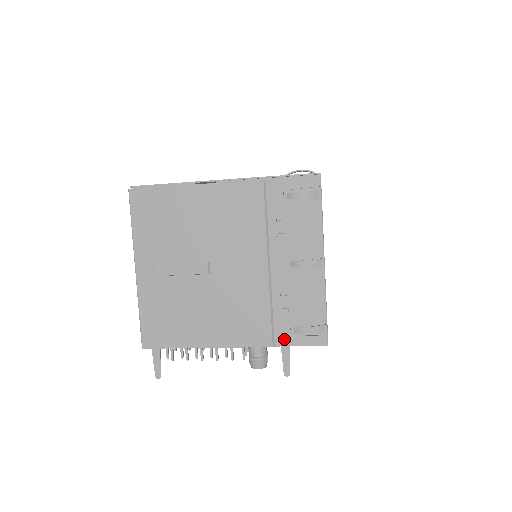
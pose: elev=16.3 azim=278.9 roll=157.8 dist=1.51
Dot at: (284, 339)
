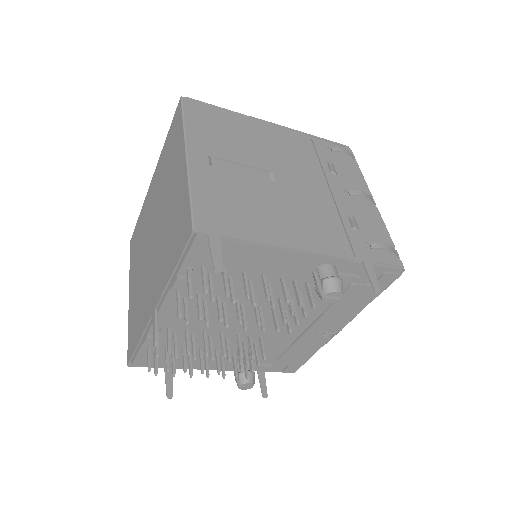
Dot at: (363, 255)
